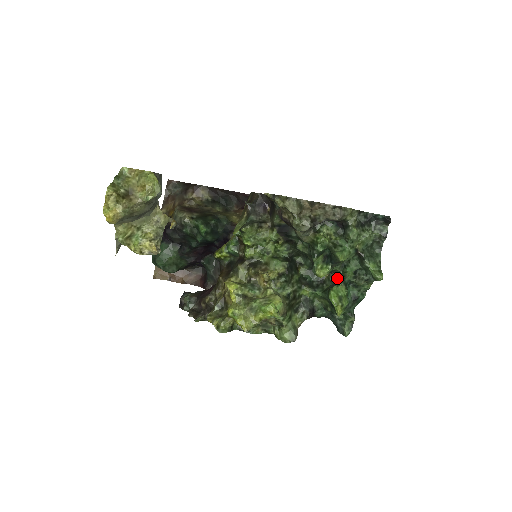
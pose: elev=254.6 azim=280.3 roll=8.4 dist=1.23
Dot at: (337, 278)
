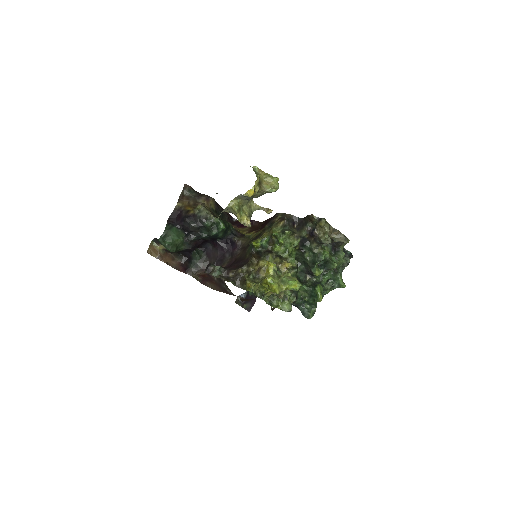
Dot at: (315, 281)
